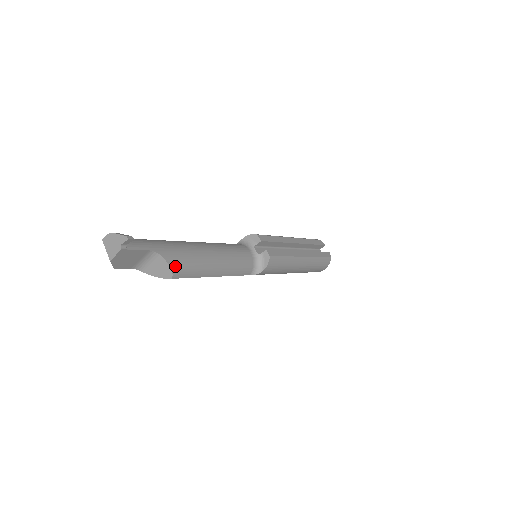
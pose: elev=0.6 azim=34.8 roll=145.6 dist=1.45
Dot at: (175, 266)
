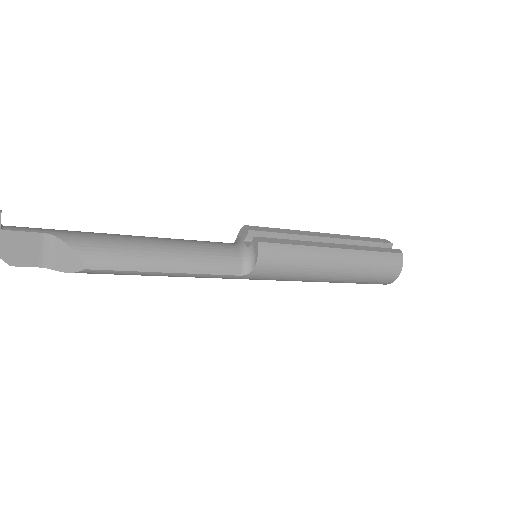
Dot at: (84, 251)
